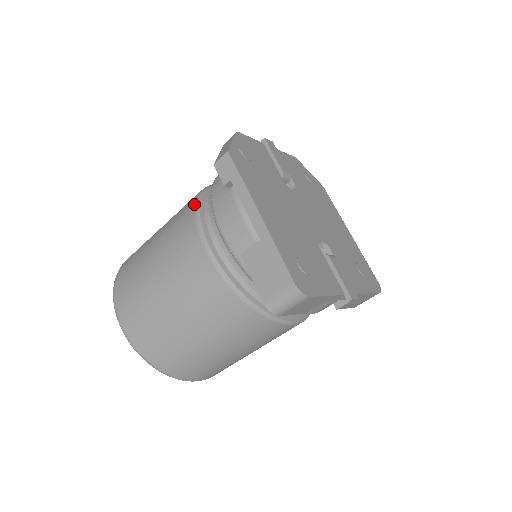
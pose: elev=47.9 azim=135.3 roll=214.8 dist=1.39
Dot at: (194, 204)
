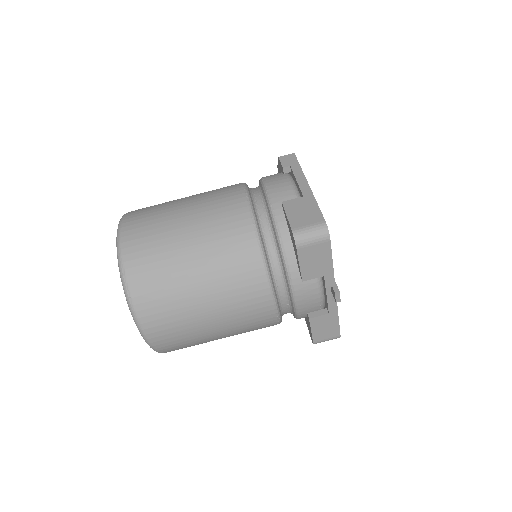
Dot at: occluded
